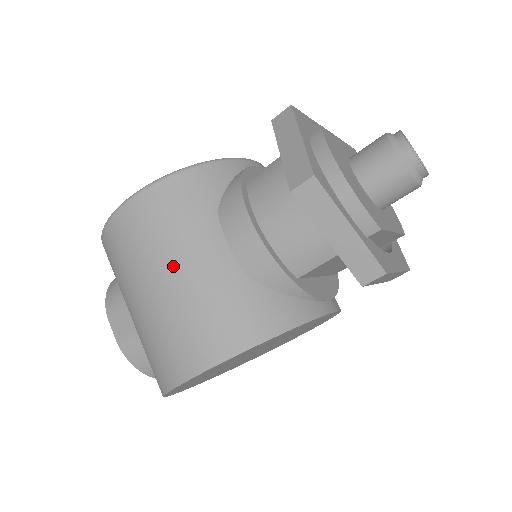
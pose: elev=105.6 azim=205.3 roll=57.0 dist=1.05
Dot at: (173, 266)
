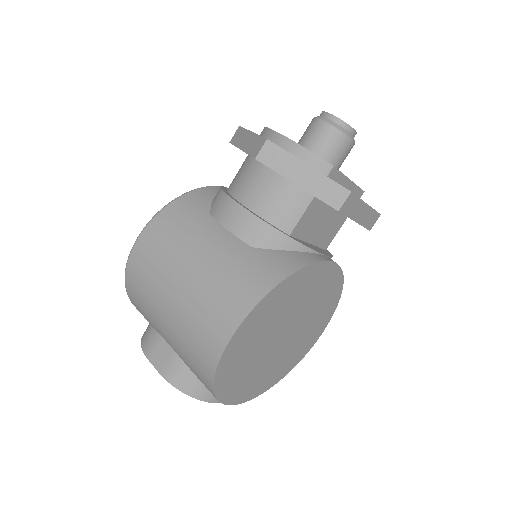
Dot at: (188, 262)
